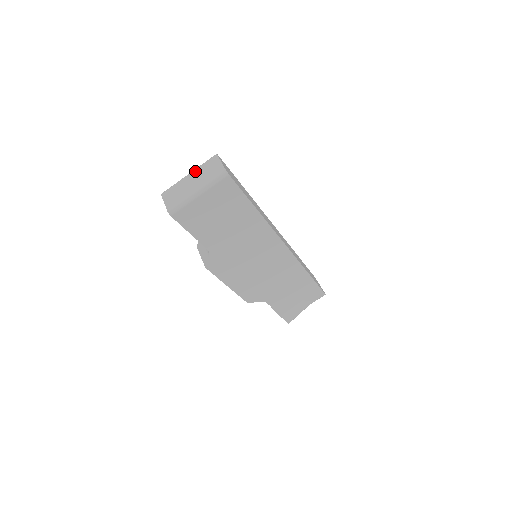
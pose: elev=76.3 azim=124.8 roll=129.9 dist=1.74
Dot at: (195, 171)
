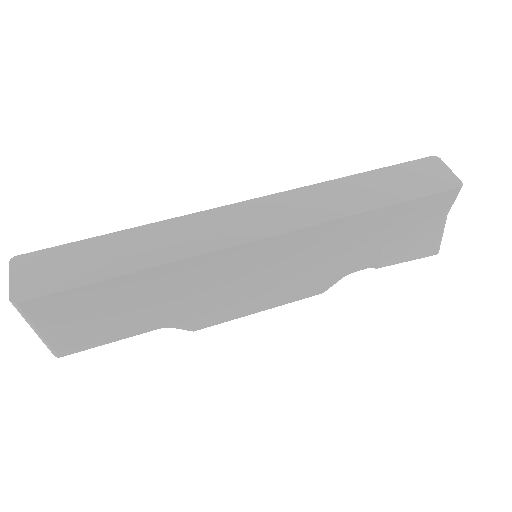
Dot at: occluded
